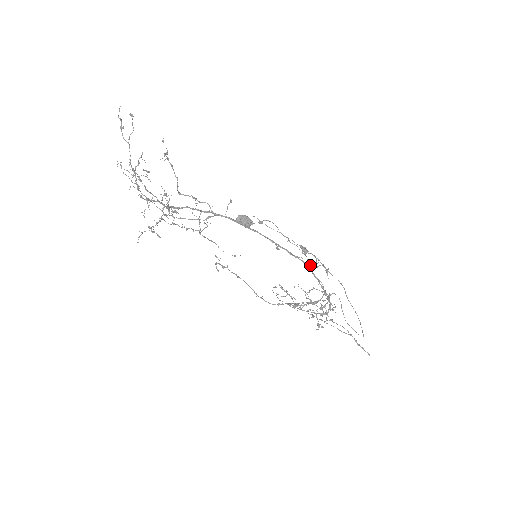
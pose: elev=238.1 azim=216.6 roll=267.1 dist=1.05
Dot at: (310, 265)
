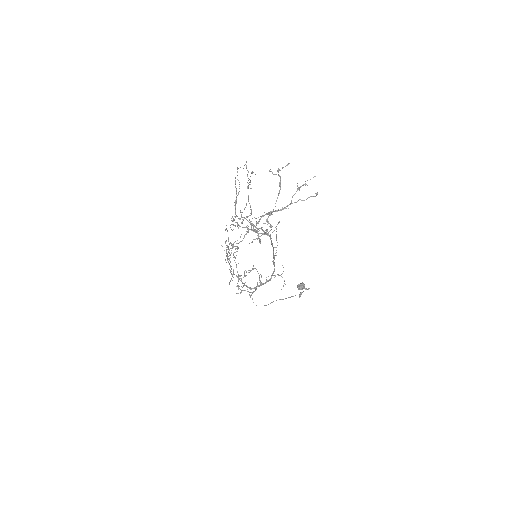
Dot at: (274, 269)
